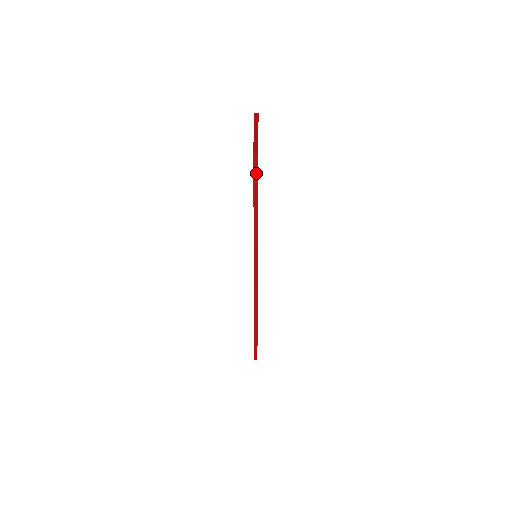
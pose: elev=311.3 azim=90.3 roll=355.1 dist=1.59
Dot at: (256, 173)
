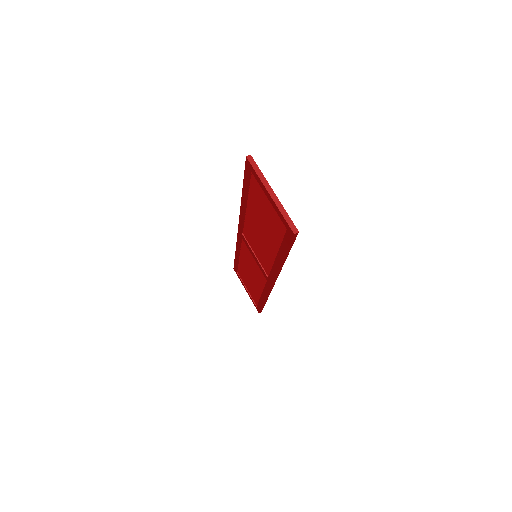
Dot at: (293, 241)
